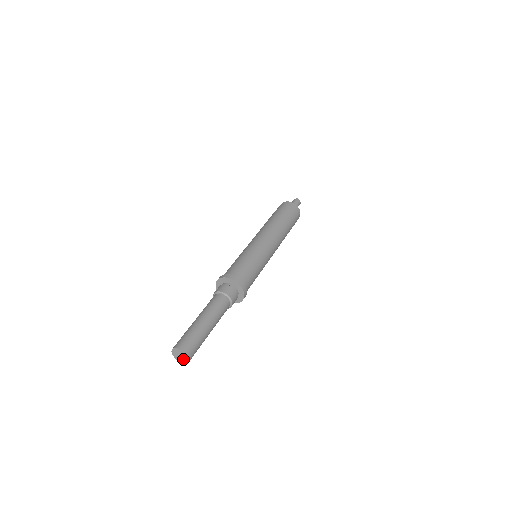
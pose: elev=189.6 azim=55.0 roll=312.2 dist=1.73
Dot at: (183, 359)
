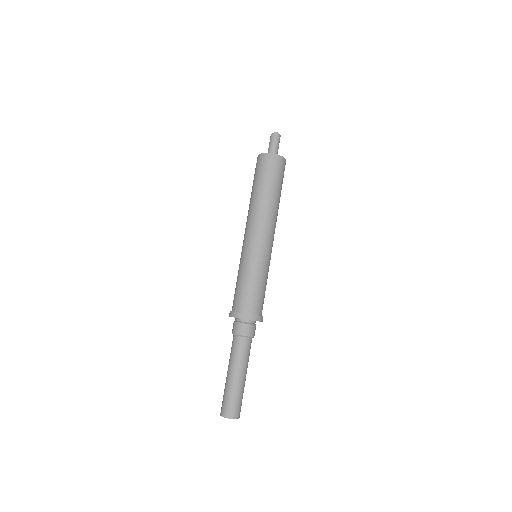
Dot at: occluded
